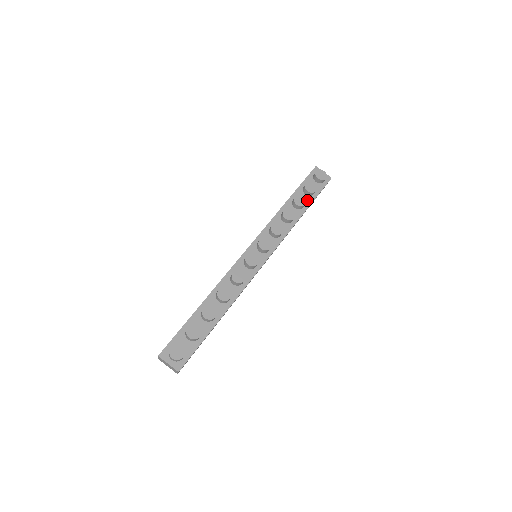
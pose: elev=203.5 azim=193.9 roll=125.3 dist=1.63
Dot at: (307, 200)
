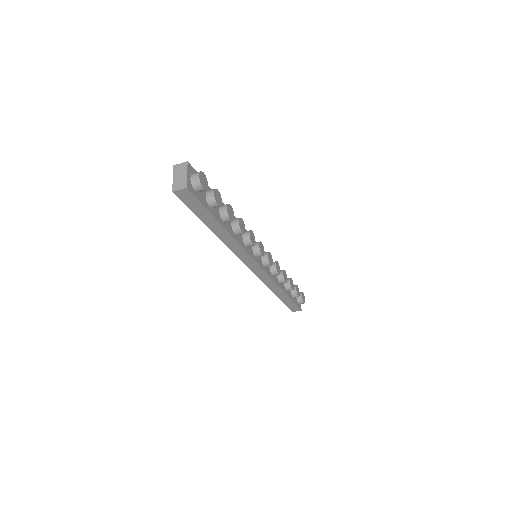
Dot at: (289, 293)
